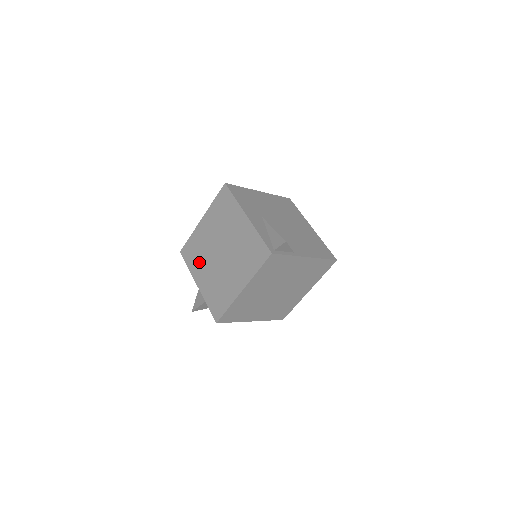
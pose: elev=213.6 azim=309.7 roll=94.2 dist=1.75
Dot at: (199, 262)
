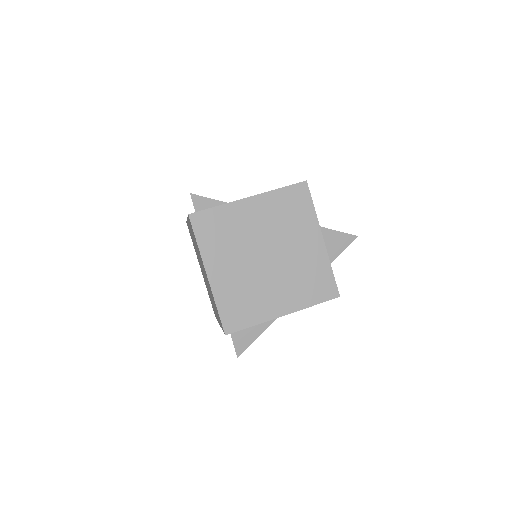
Dot at: (212, 303)
